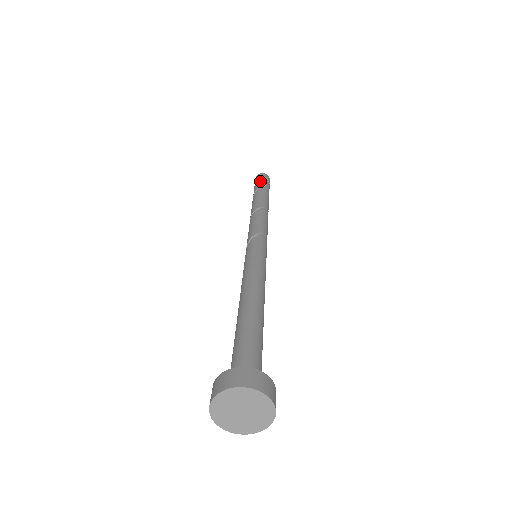
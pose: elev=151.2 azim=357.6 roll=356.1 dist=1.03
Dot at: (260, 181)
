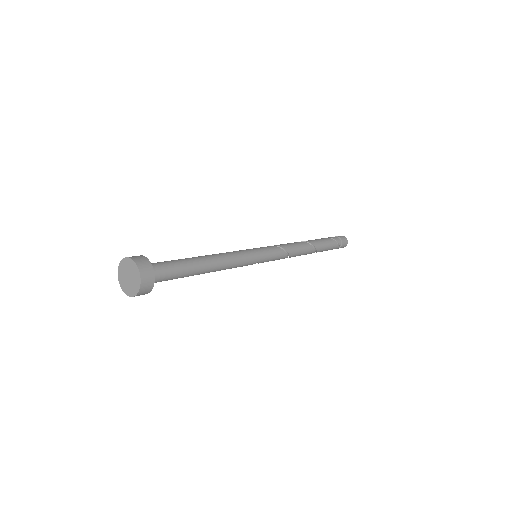
Dot at: occluded
